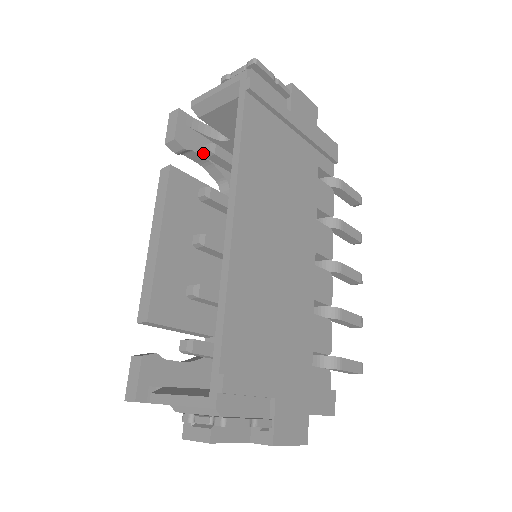
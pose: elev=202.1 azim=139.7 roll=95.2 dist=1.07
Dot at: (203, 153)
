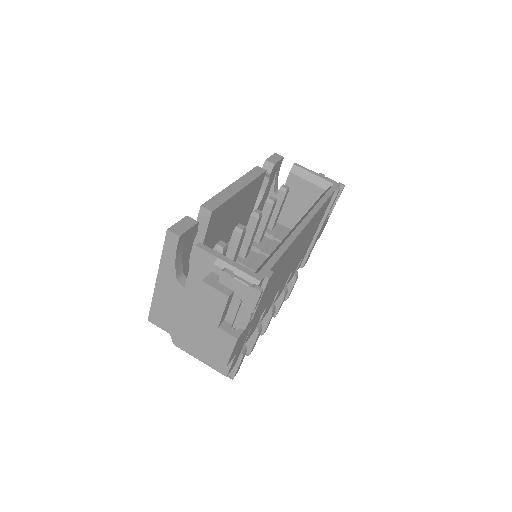
Dot at: (281, 186)
